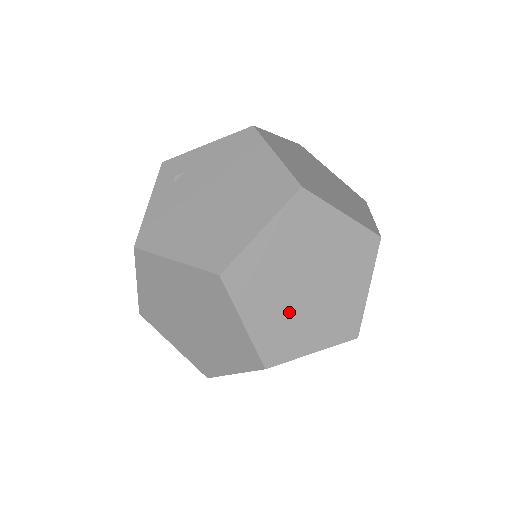
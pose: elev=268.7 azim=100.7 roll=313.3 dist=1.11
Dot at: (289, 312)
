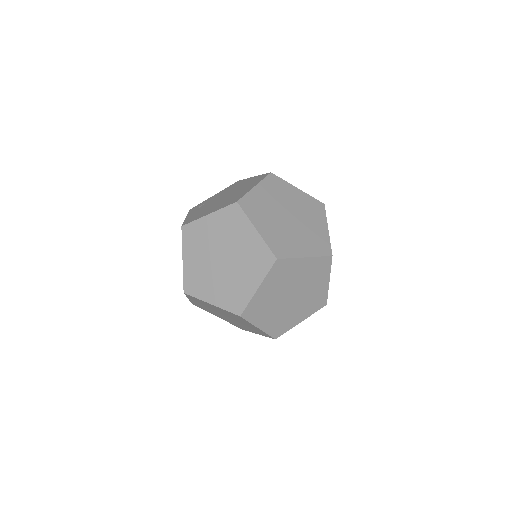
Dot at: (282, 230)
